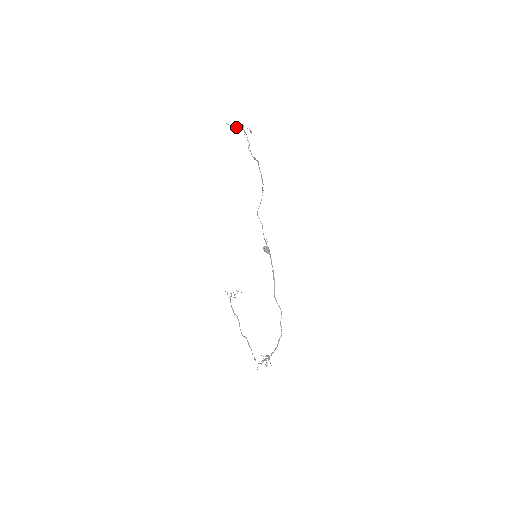
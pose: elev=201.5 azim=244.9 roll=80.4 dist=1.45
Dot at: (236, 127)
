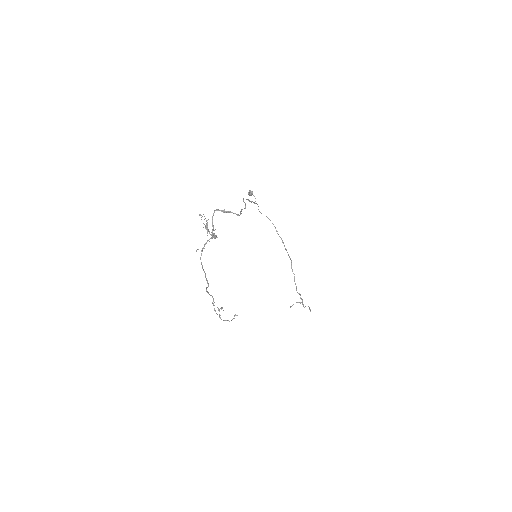
Dot at: (296, 302)
